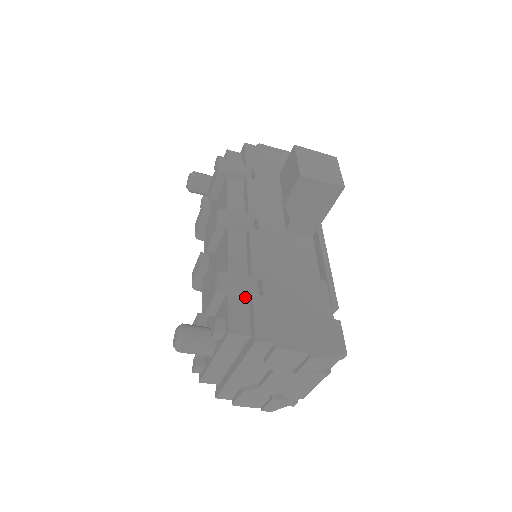
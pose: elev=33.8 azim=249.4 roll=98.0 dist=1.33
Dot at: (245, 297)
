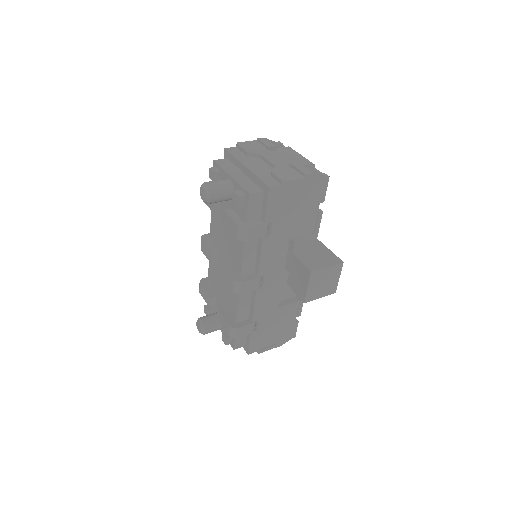
Dot at: occluded
